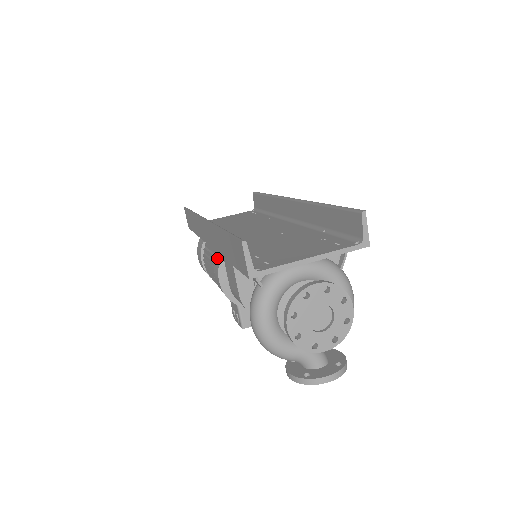
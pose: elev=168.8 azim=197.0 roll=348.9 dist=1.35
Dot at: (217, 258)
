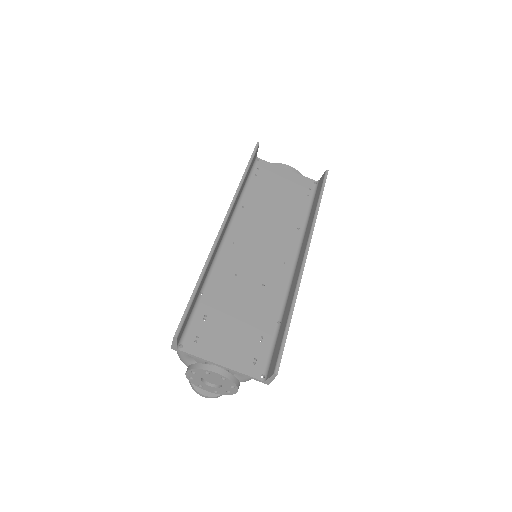
Dot at: occluded
